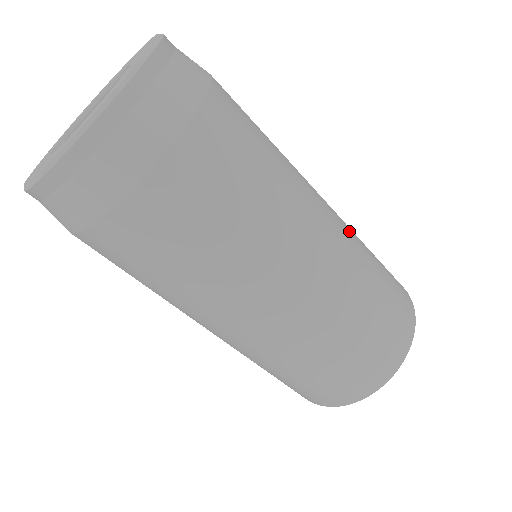
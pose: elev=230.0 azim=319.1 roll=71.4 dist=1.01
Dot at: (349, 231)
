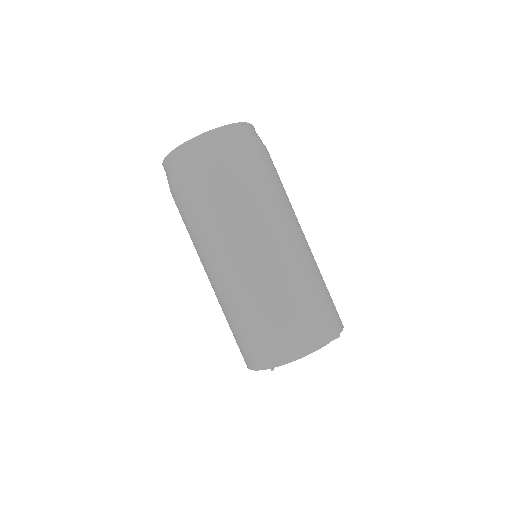
Dot at: (313, 257)
